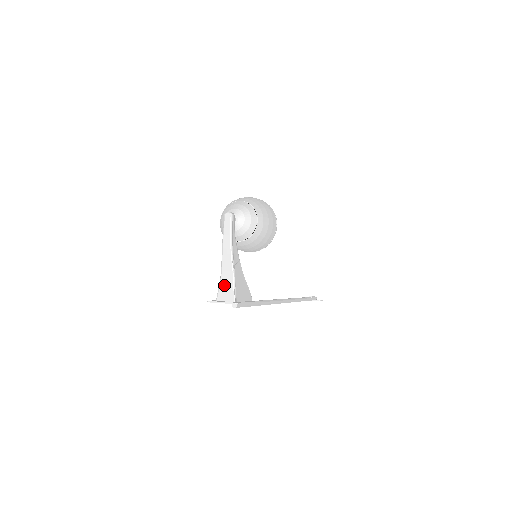
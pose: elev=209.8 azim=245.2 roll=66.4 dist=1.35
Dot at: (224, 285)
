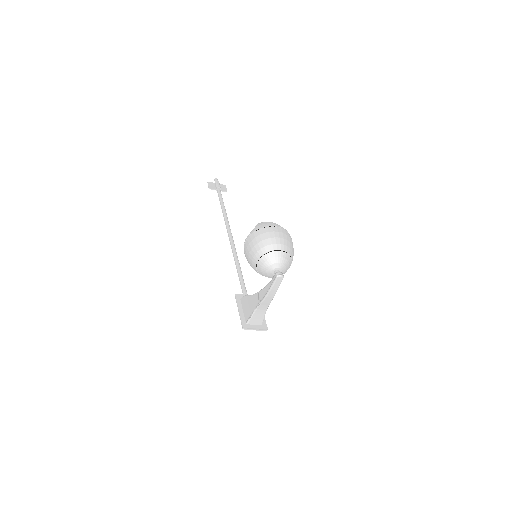
Dot at: (257, 316)
